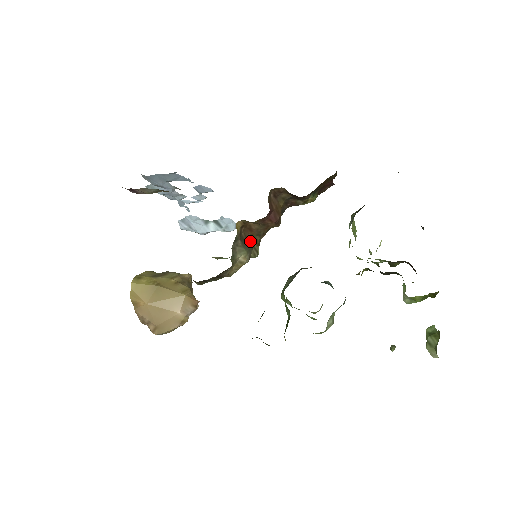
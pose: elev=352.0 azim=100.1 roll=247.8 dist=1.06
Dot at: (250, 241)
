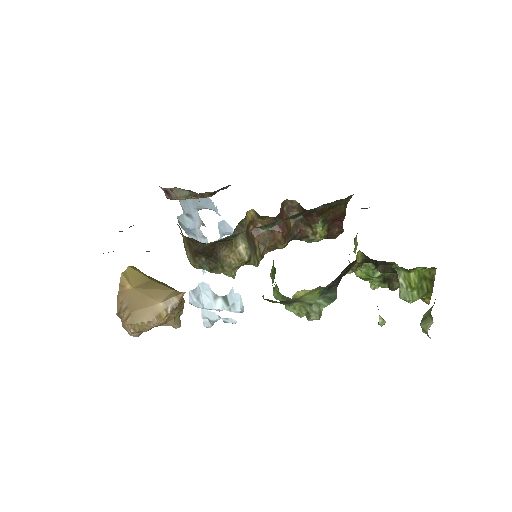
Dot at: (254, 245)
